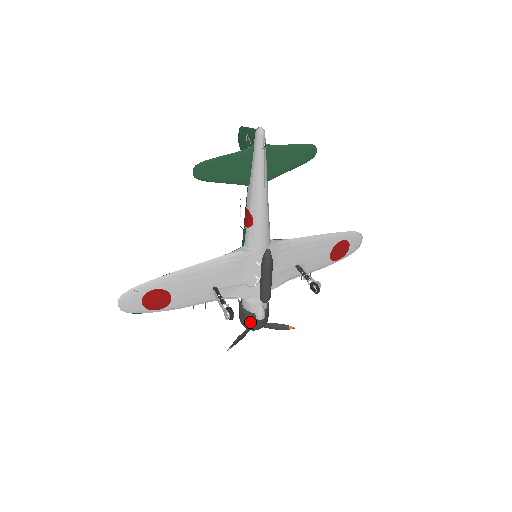
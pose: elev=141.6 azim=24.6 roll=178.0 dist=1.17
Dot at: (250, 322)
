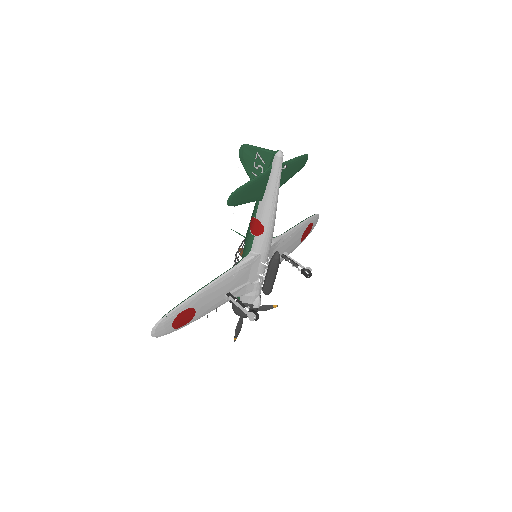
Dot at: occluded
